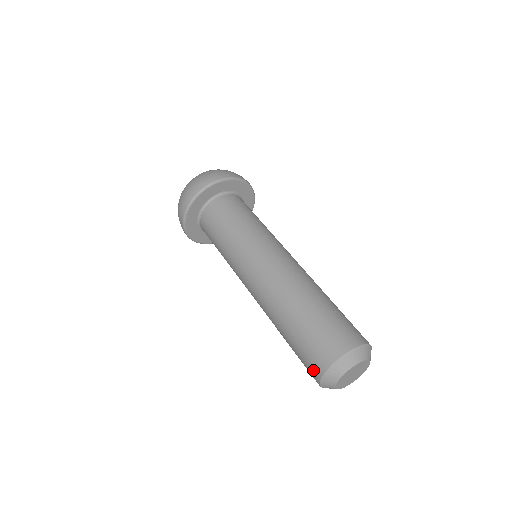
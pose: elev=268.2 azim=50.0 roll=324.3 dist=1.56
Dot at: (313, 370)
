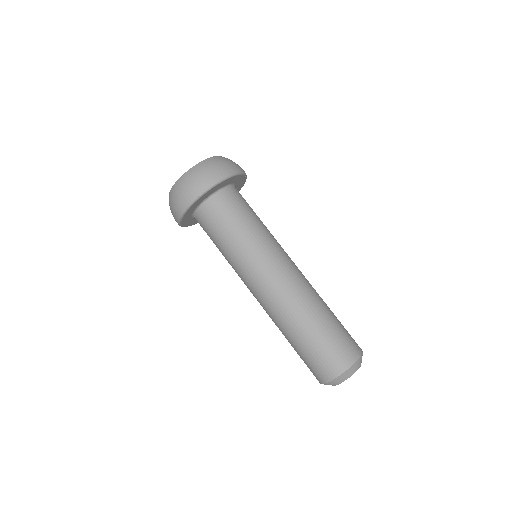
Dot at: occluded
